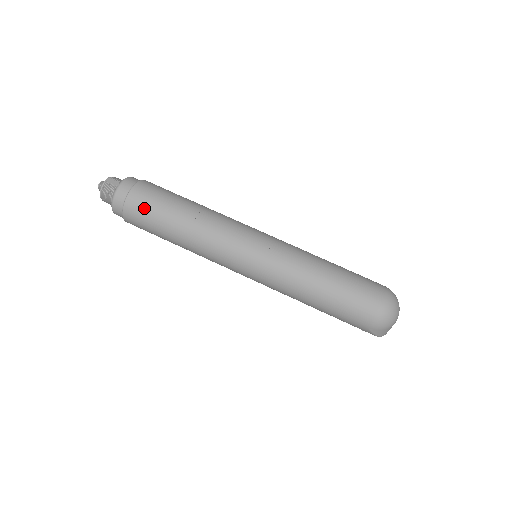
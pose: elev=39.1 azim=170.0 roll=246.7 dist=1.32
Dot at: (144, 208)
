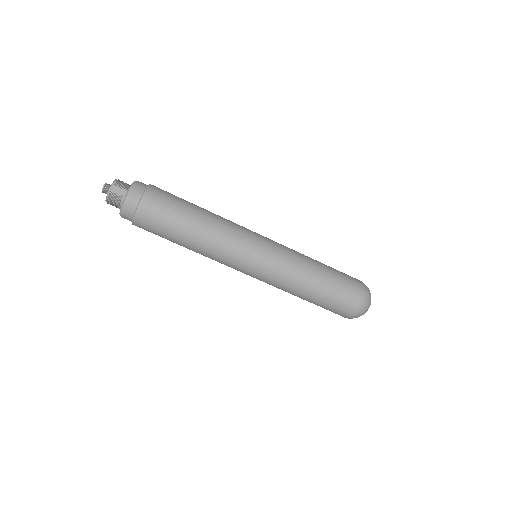
Dot at: (153, 224)
